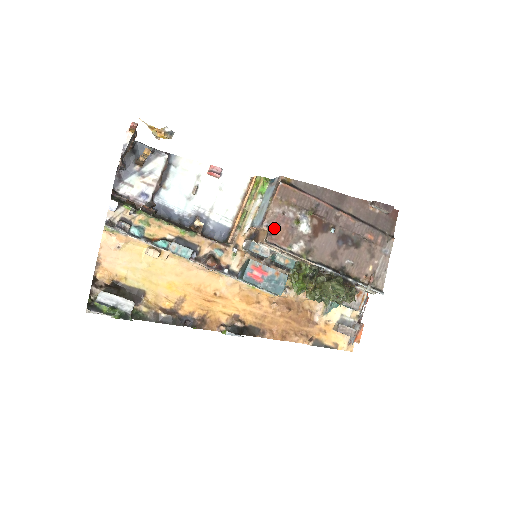
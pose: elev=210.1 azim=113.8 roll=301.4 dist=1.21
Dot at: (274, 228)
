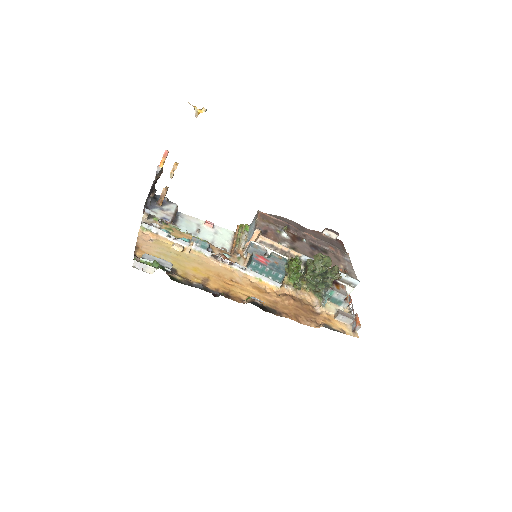
Dot at: (264, 232)
